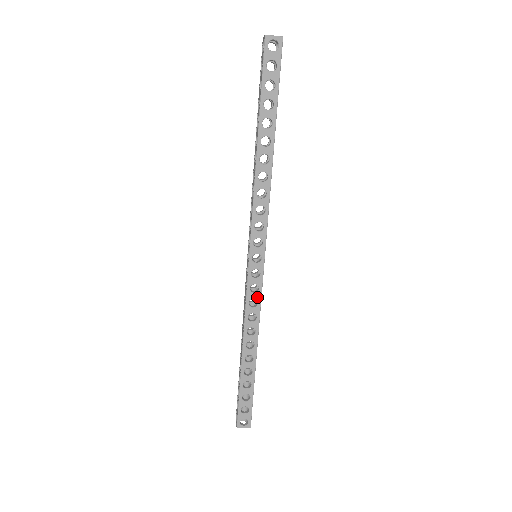
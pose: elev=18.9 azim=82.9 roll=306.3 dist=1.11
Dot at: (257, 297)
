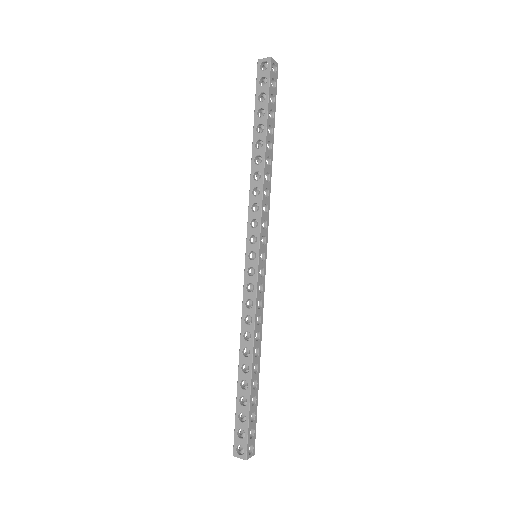
Dot at: (252, 297)
